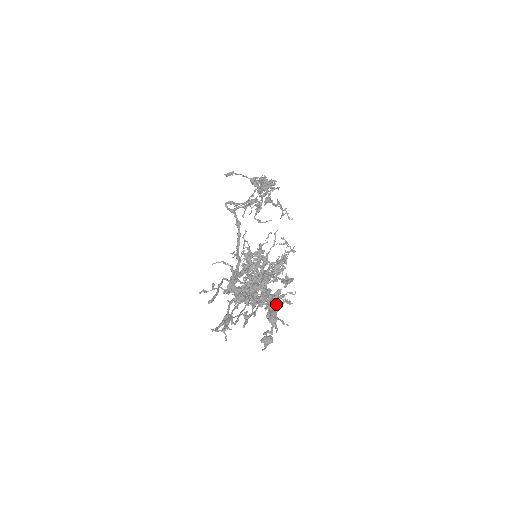
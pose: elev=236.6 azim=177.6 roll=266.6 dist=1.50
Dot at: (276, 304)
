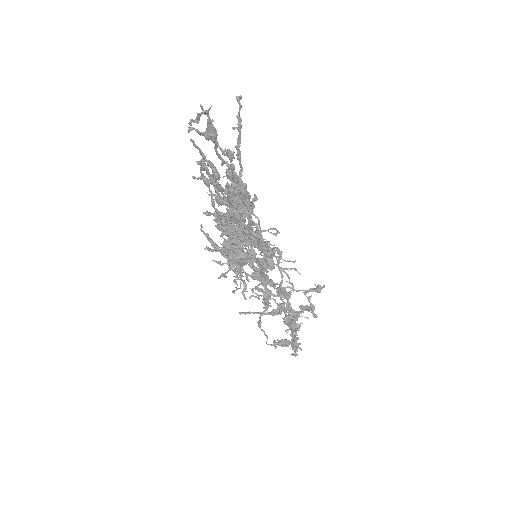
Dot at: (245, 221)
